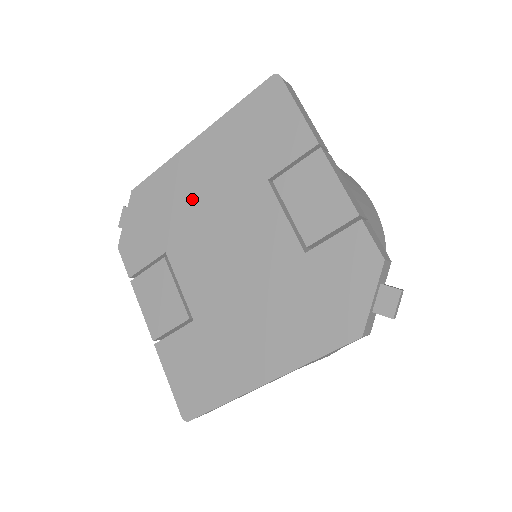
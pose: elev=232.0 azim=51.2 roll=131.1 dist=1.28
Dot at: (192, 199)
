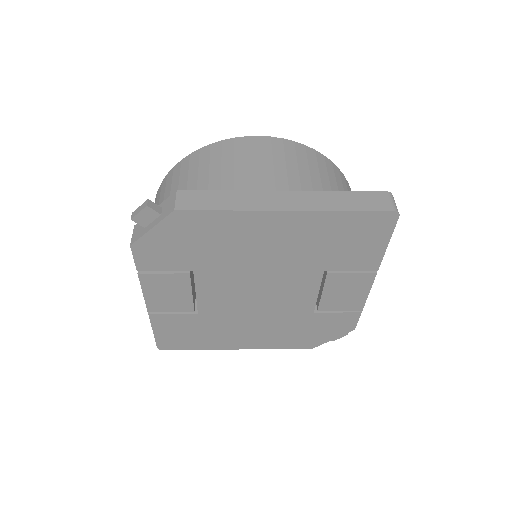
Dot at: (247, 251)
